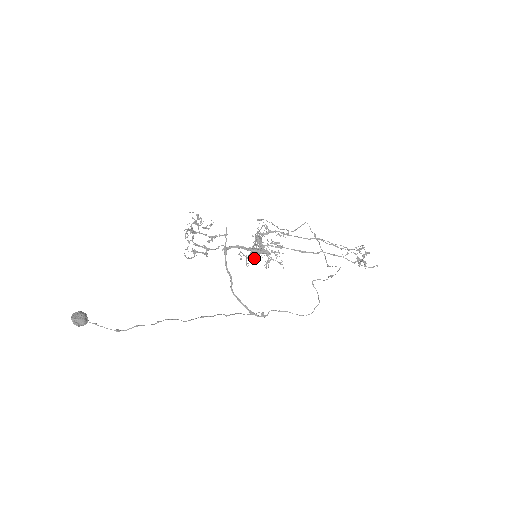
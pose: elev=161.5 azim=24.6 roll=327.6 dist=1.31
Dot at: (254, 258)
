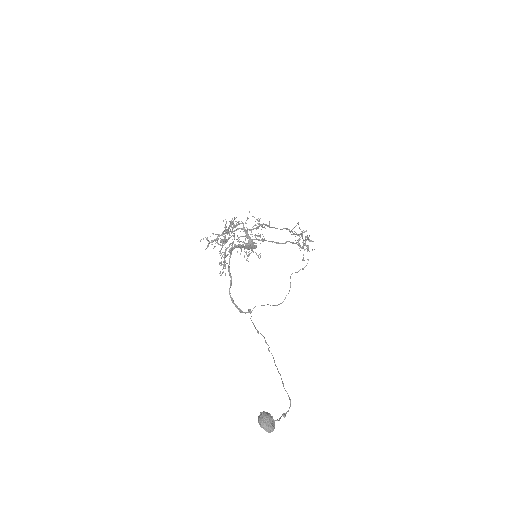
Dot at: occluded
